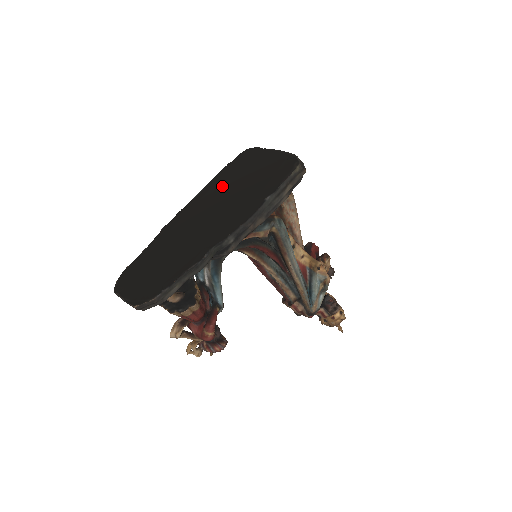
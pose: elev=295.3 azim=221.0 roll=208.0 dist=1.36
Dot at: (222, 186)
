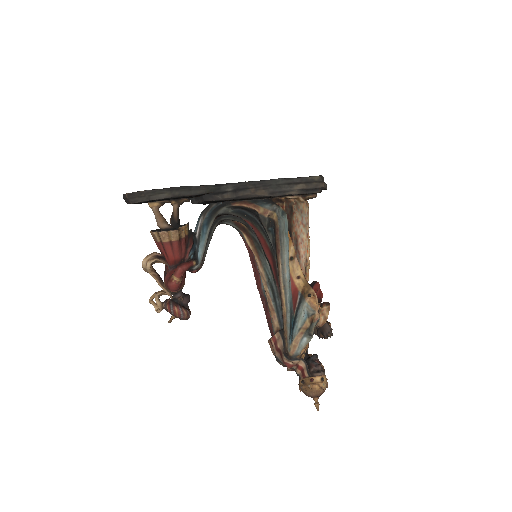
Dot at: occluded
